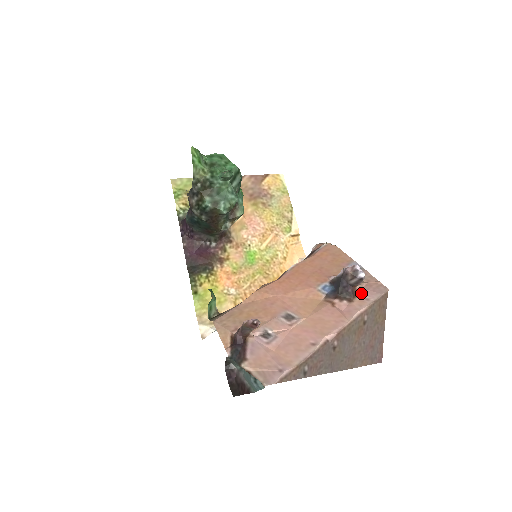
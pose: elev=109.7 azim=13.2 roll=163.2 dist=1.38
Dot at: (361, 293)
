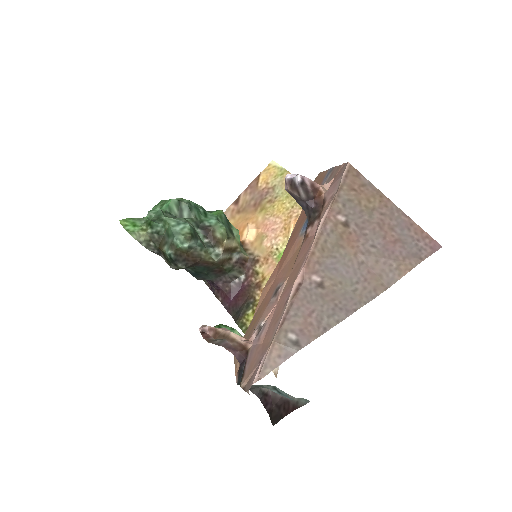
Dot at: (327, 196)
